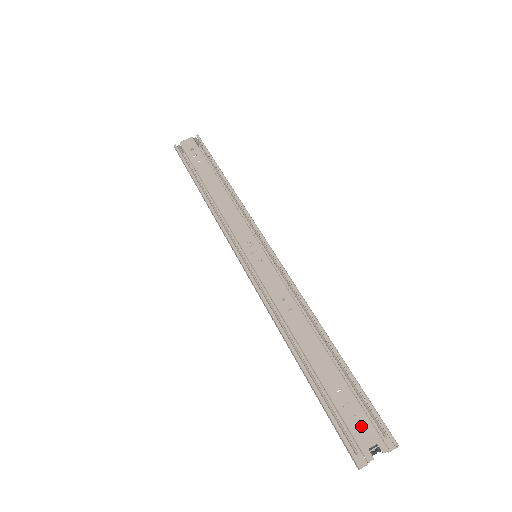
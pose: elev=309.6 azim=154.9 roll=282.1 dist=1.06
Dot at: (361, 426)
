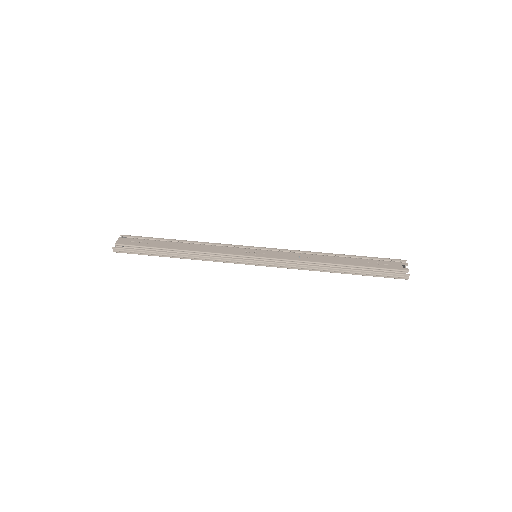
Dot at: (391, 265)
